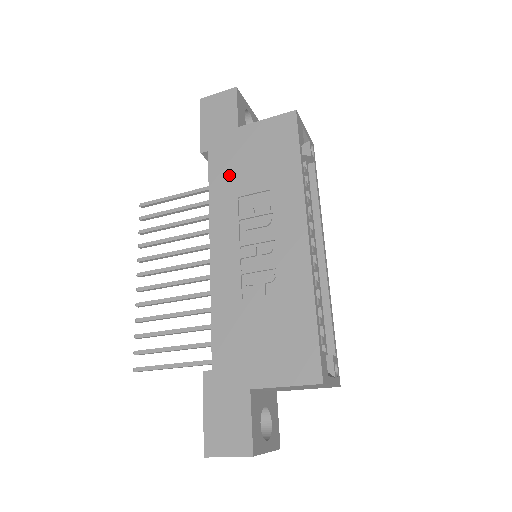
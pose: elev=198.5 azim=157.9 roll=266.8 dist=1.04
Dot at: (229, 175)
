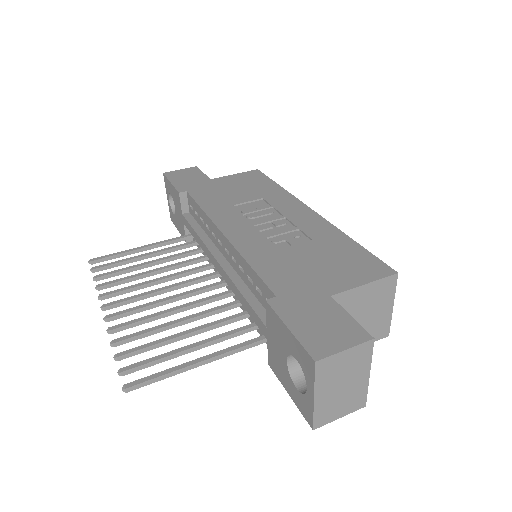
Dot at: (216, 197)
